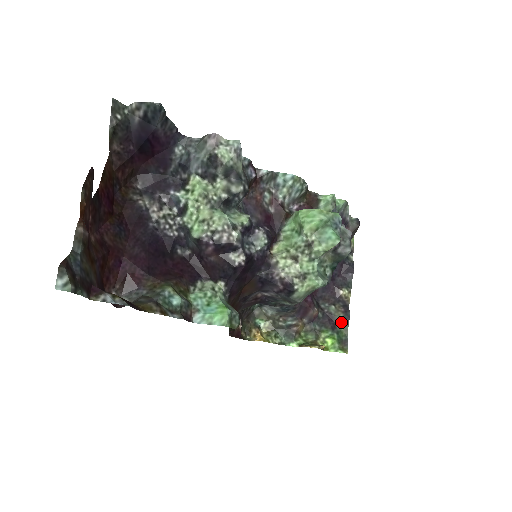
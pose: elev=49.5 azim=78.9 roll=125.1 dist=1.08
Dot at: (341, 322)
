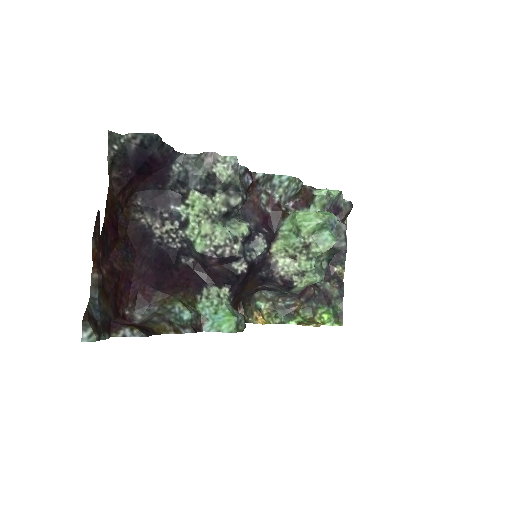
Dot at: (336, 297)
